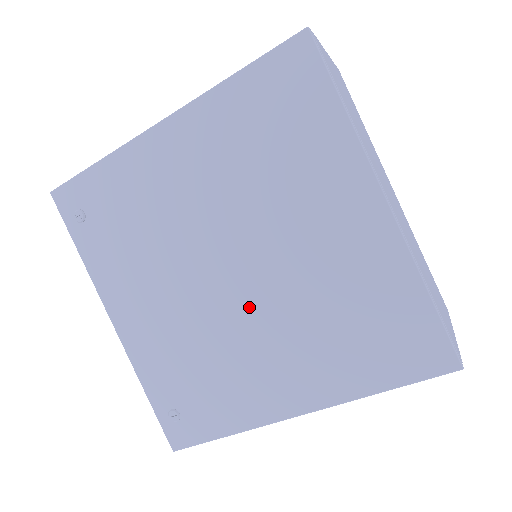
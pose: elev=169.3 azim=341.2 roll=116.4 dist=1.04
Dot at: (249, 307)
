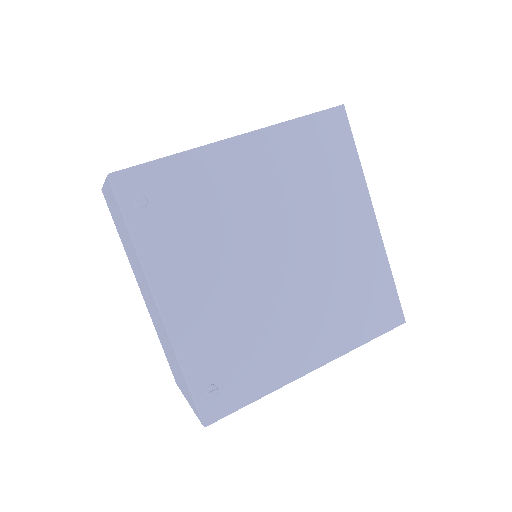
Dot at: (288, 288)
